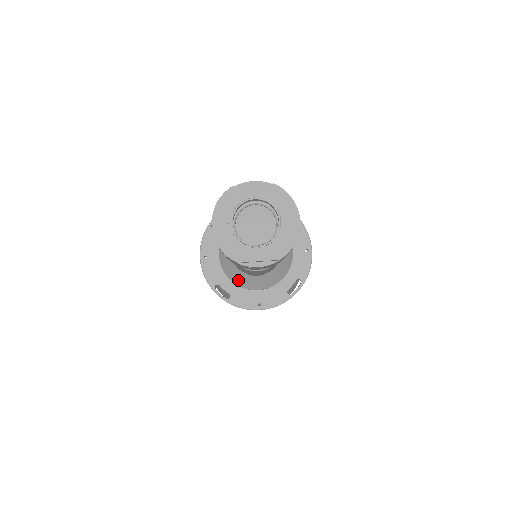
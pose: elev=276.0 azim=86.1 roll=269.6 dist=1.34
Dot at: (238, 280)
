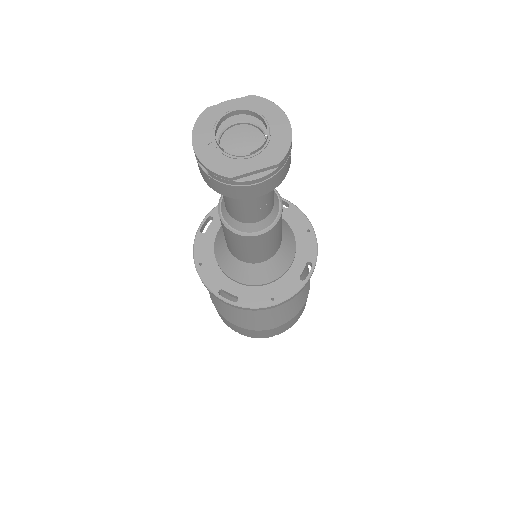
Dot at: (242, 276)
